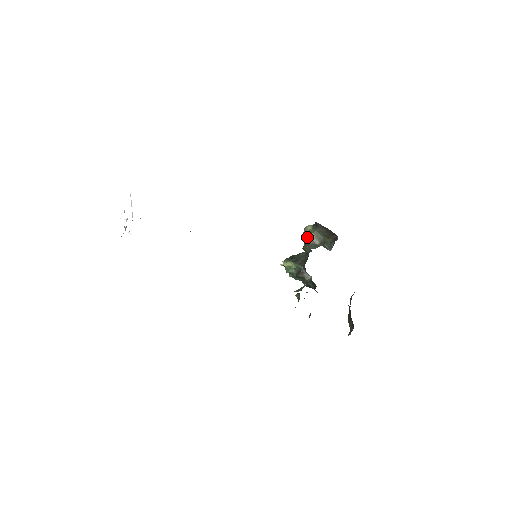
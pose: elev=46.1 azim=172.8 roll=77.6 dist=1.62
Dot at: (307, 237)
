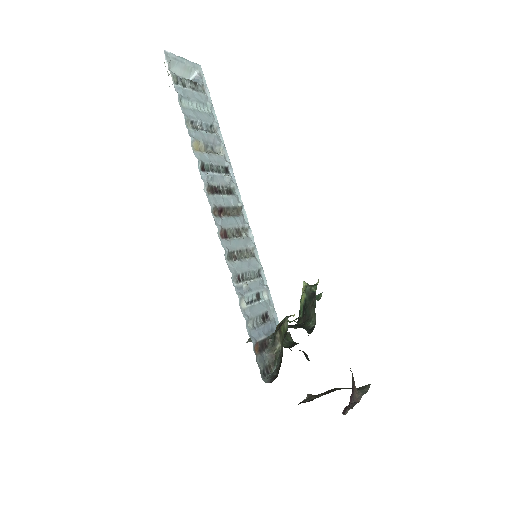
Dot at: (281, 325)
